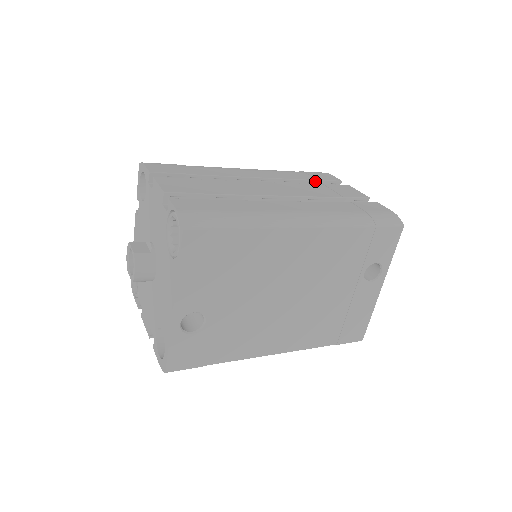
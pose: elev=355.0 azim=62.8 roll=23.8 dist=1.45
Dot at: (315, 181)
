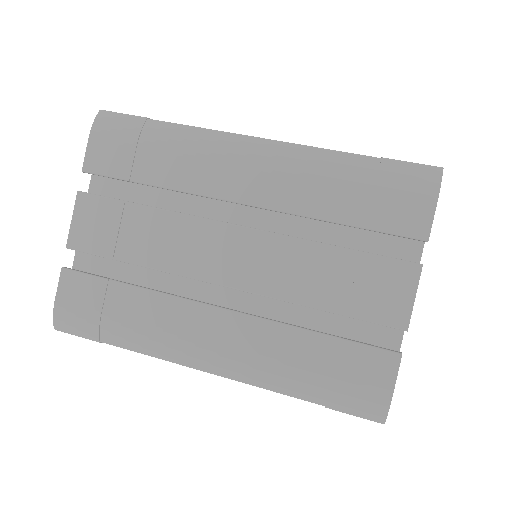
Dot at: (362, 228)
